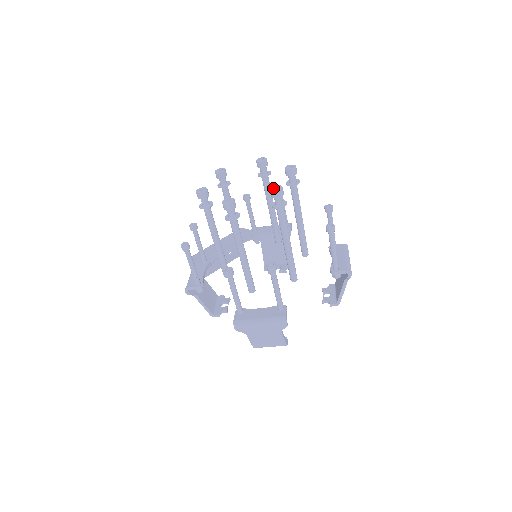
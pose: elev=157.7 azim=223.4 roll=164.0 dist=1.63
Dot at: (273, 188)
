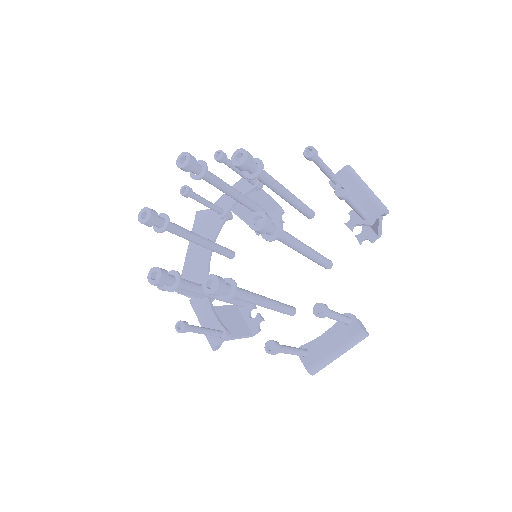
Dot at: (252, 223)
